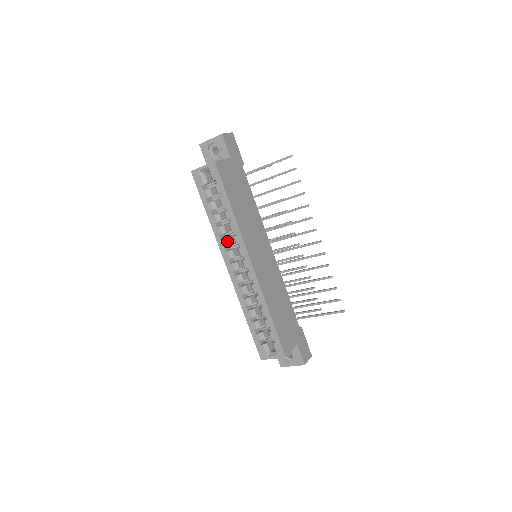
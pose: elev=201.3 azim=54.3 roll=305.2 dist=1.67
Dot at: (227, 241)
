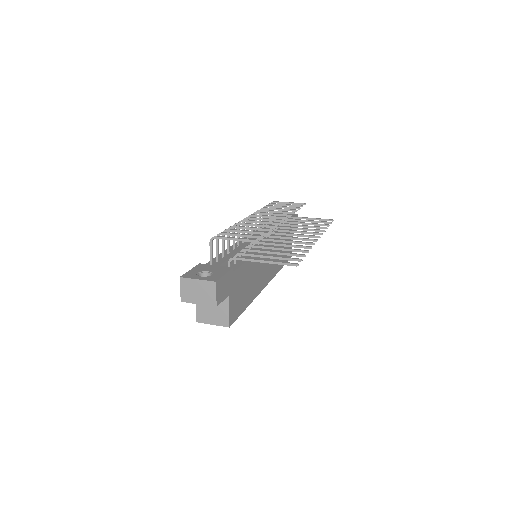
Dot at: occluded
